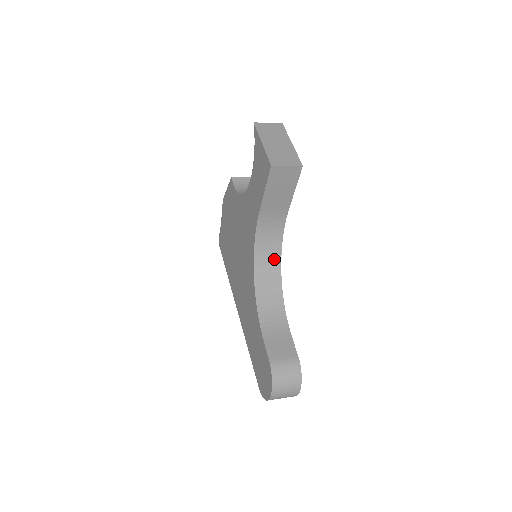
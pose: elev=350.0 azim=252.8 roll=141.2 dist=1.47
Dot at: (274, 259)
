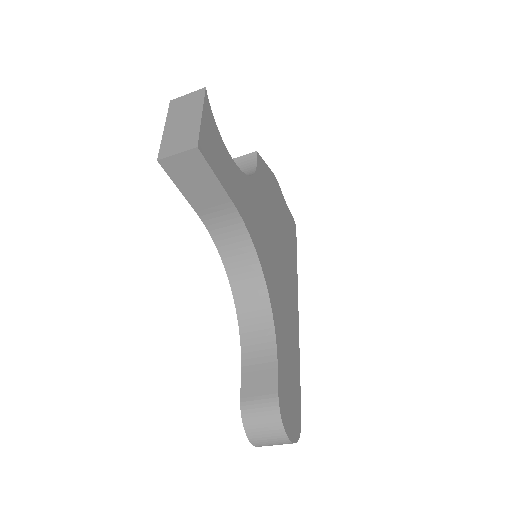
Dot at: (250, 264)
